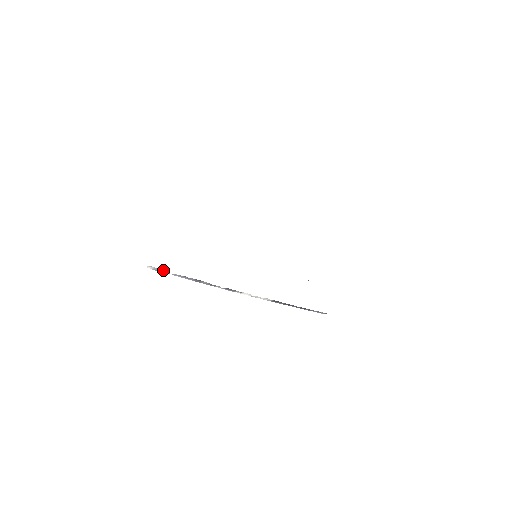
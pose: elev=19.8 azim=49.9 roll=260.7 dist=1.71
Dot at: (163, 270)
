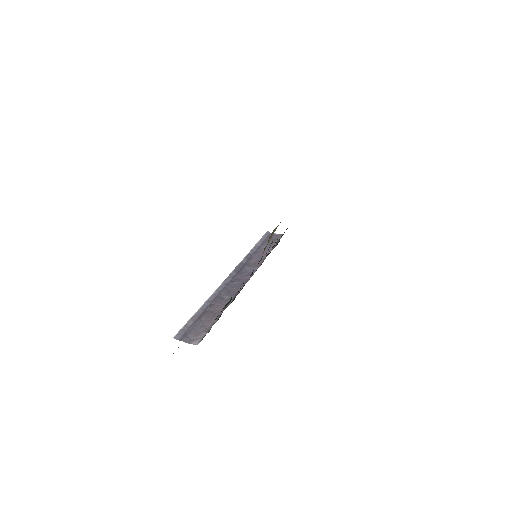
Dot at: (185, 331)
